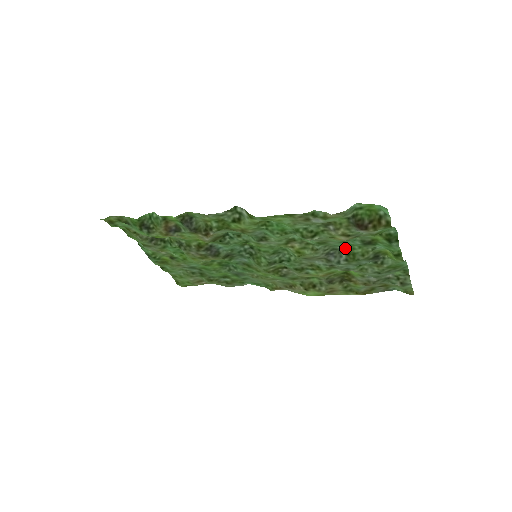
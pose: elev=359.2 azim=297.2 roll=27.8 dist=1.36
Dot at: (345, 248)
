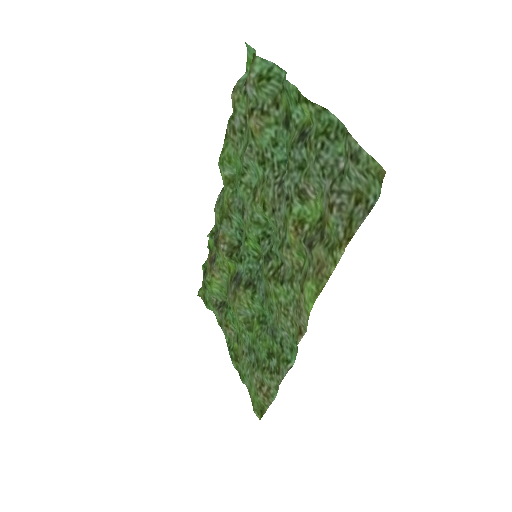
Dot at: occluded
